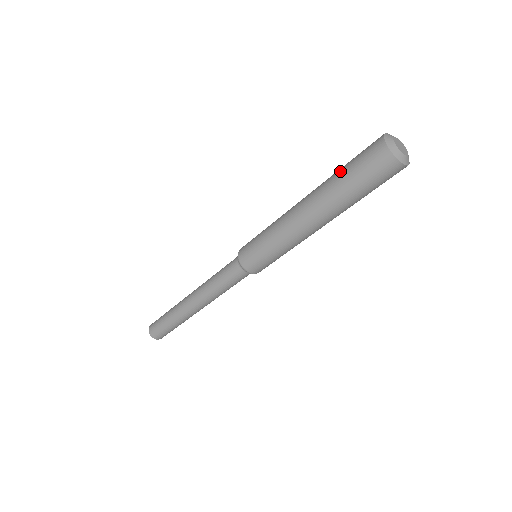
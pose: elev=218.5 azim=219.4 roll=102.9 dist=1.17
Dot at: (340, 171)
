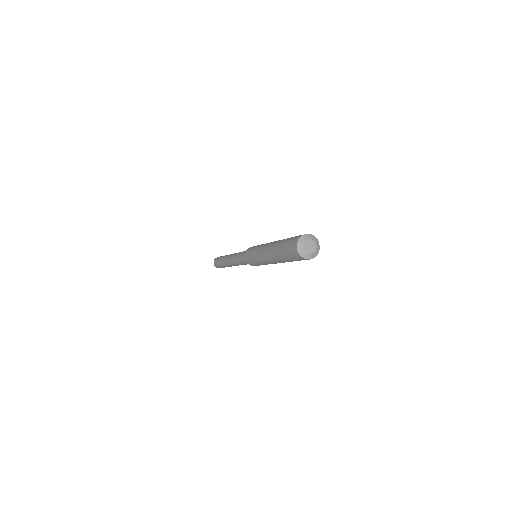
Dot at: (282, 245)
